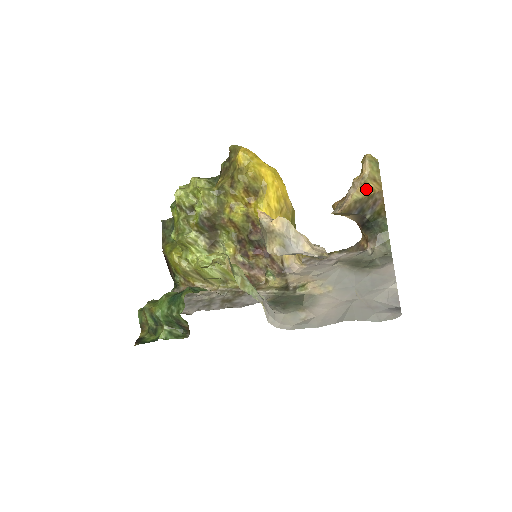
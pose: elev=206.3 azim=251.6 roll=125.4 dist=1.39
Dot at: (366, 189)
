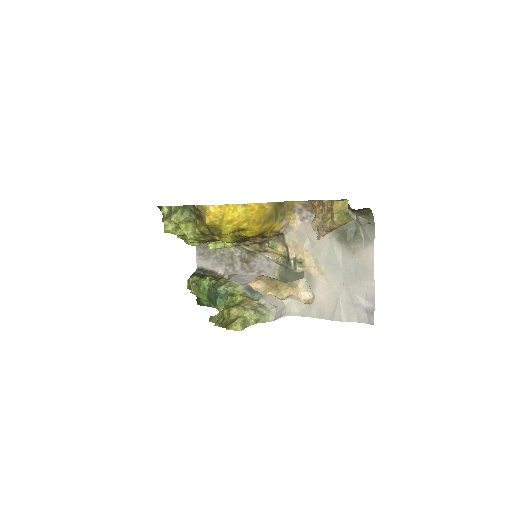
Dot at: occluded
